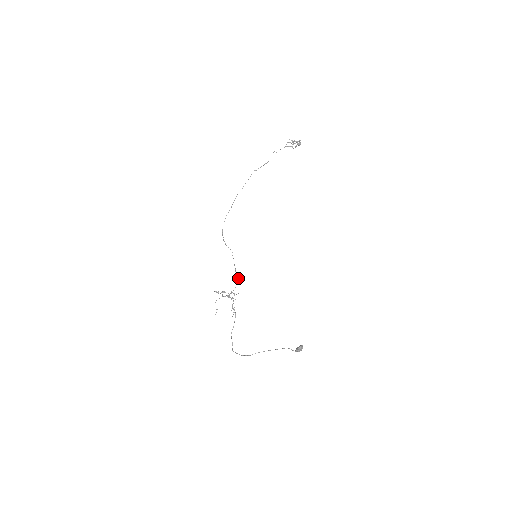
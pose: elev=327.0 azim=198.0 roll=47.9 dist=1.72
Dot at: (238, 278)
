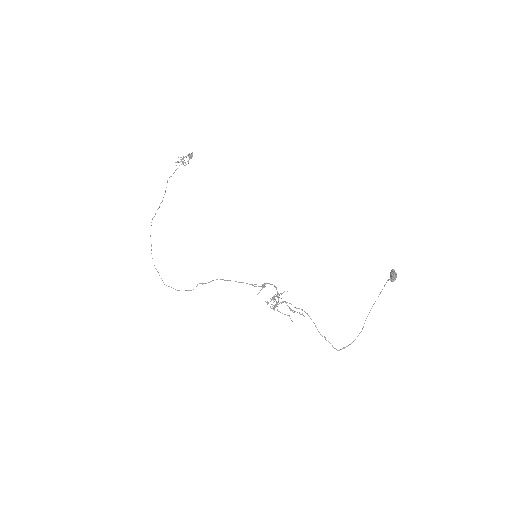
Dot at: (264, 285)
